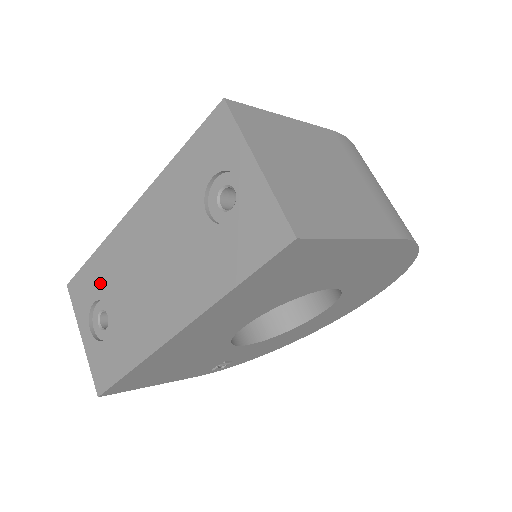
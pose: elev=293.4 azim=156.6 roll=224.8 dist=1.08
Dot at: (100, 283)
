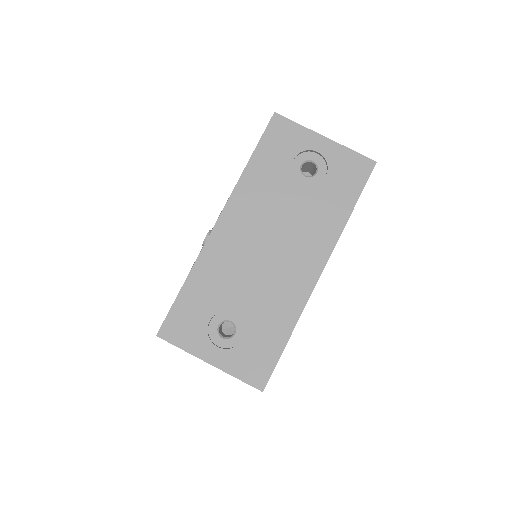
Dot at: (209, 299)
